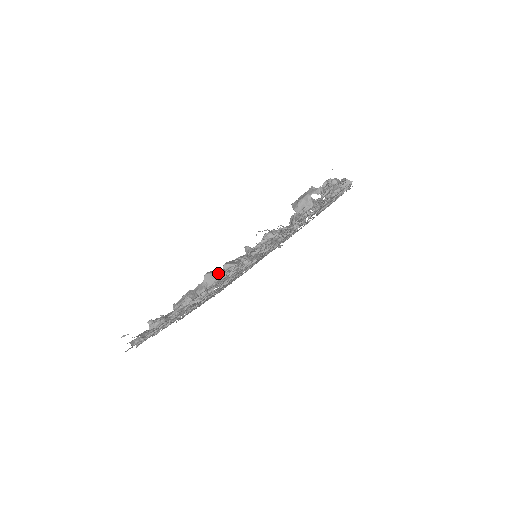
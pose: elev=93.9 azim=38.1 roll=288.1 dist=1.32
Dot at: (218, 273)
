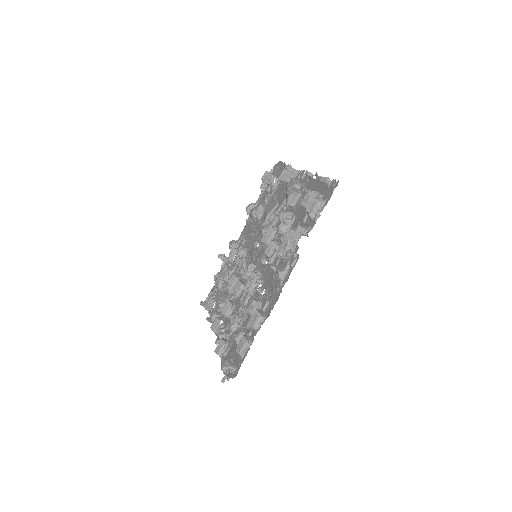
Dot at: (215, 331)
